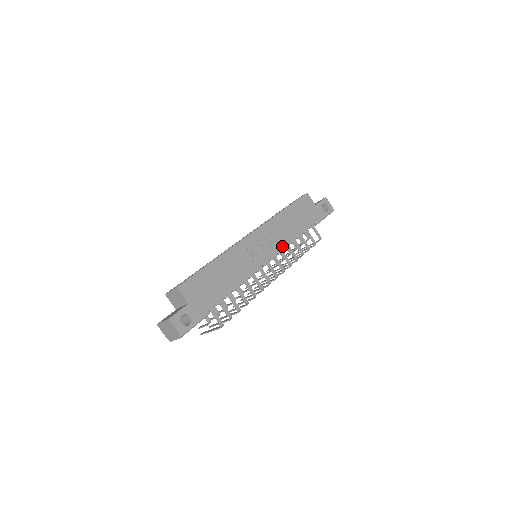
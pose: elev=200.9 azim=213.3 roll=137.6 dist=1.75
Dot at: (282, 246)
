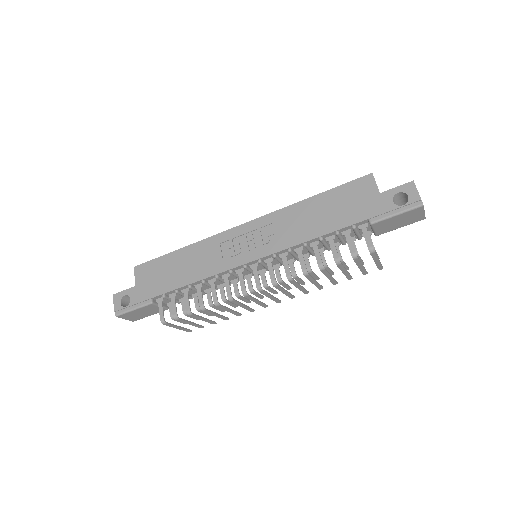
Dot at: (280, 247)
